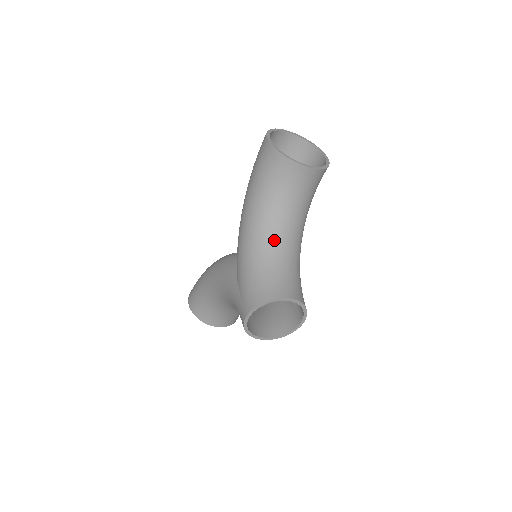
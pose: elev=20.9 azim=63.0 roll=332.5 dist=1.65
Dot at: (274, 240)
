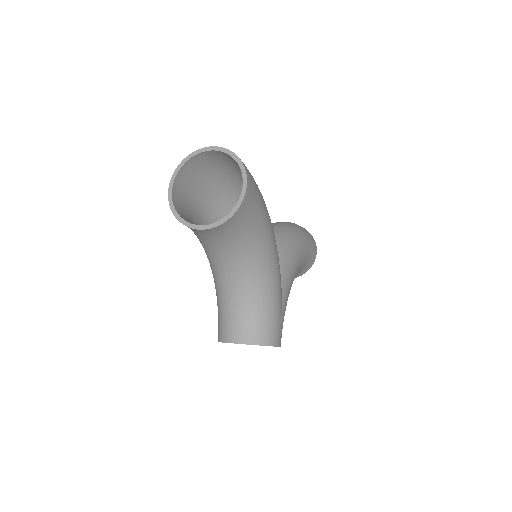
Dot at: (222, 280)
